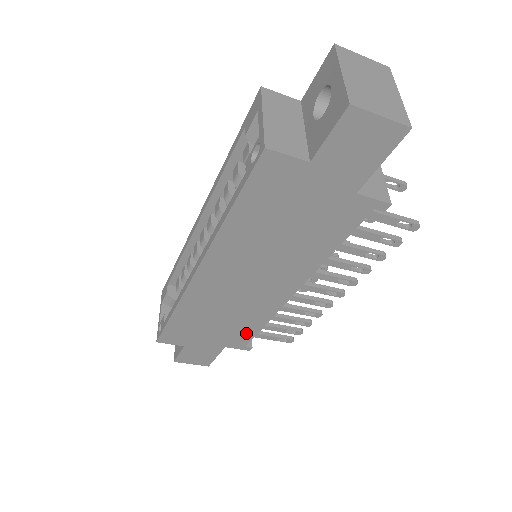
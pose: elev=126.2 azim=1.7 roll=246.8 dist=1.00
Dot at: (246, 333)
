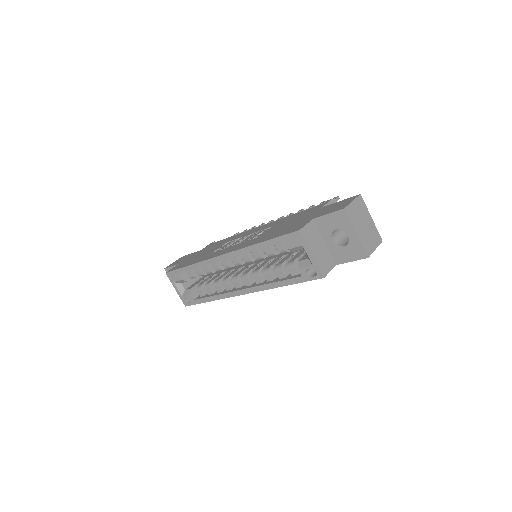
Dot at: occluded
